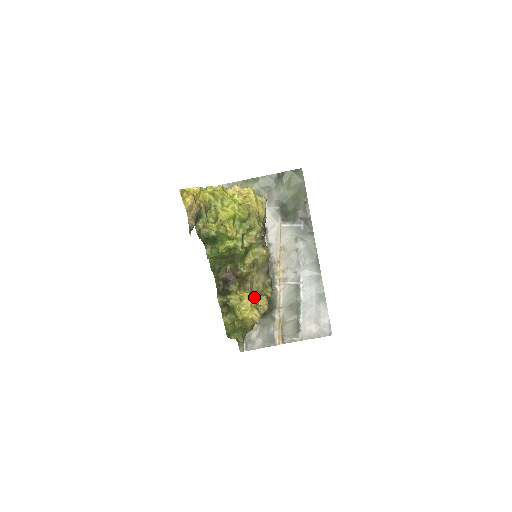
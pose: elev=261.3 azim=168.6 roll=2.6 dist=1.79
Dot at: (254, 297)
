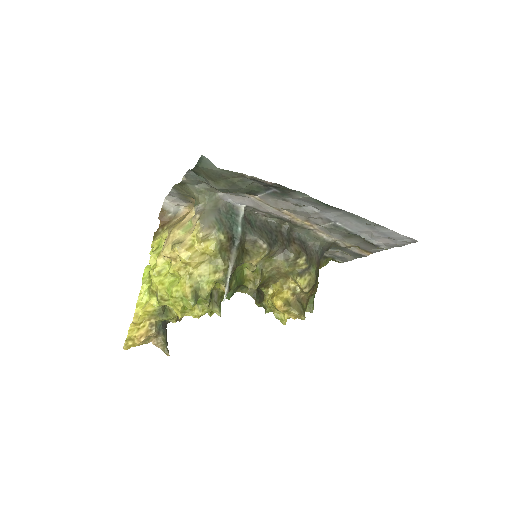
Dot at: (289, 283)
